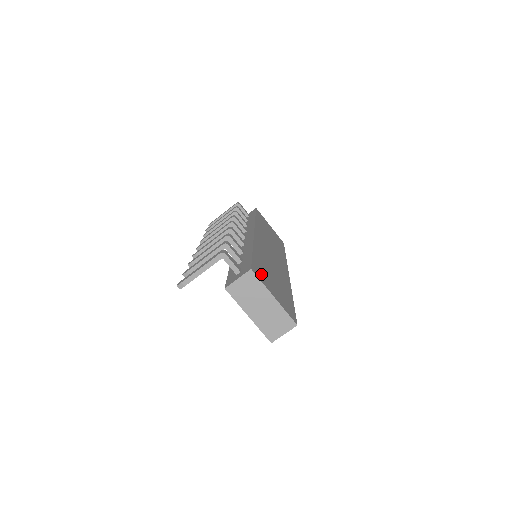
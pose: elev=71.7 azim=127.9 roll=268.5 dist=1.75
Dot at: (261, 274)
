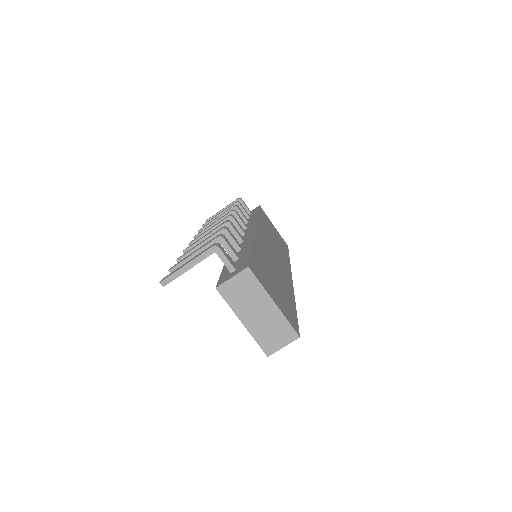
Dot at: (260, 274)
